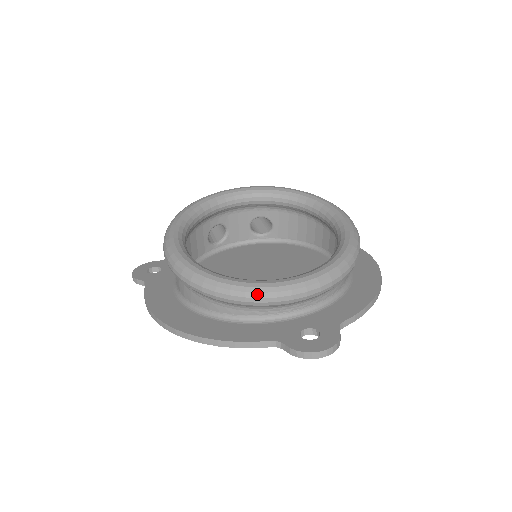
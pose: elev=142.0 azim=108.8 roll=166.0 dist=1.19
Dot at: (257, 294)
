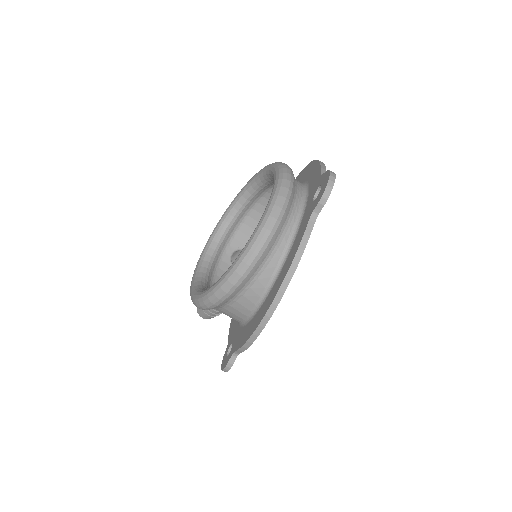
Dot at: (269, 219)
